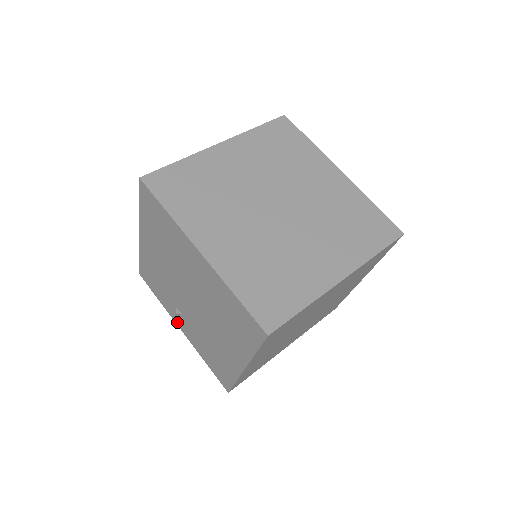
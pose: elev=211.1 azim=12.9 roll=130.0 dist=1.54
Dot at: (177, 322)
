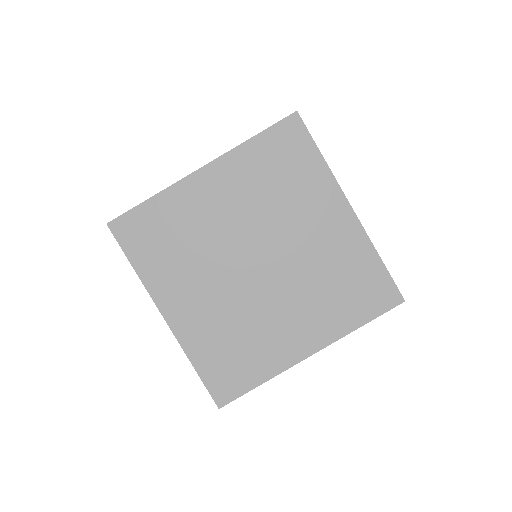
Dot at: occluded
